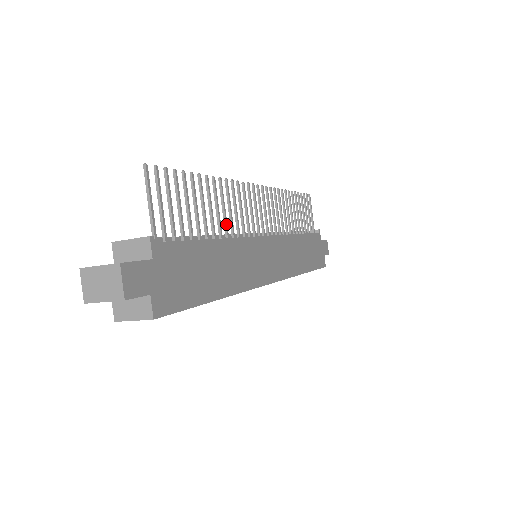
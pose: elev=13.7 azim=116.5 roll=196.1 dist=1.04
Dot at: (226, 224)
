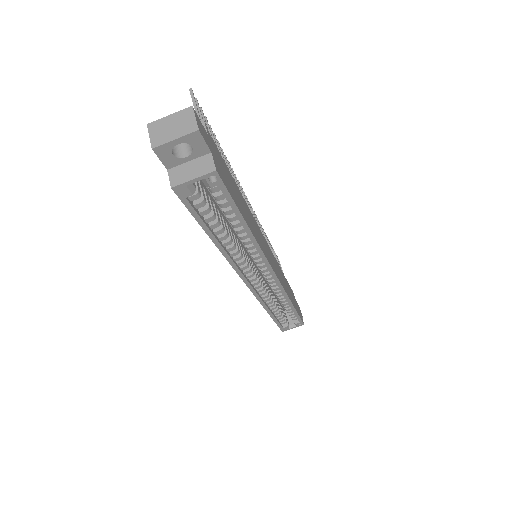
Dot at: occluded
